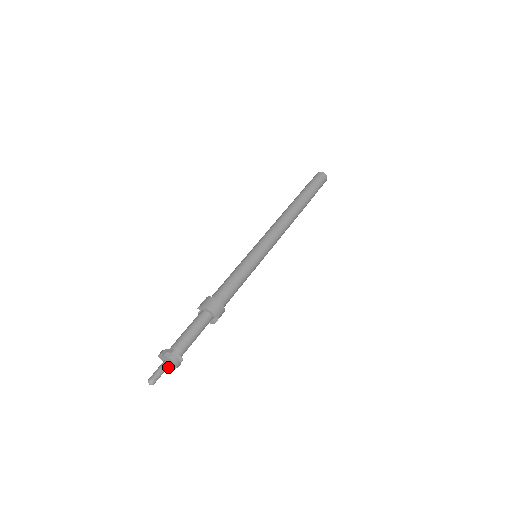
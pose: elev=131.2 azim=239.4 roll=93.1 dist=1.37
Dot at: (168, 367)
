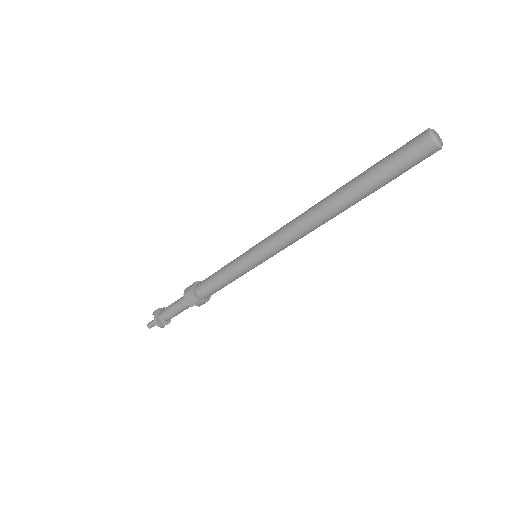
Dot at: occluded
